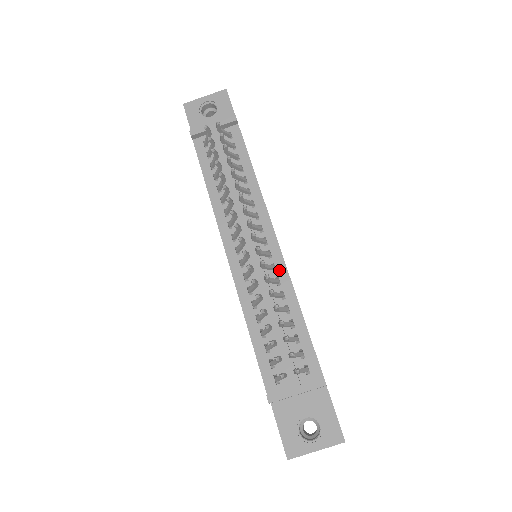
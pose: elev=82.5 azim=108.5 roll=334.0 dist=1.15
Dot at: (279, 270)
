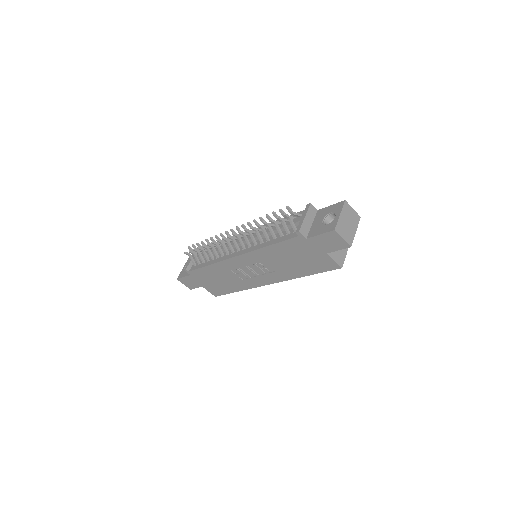
Dot at: occluded
